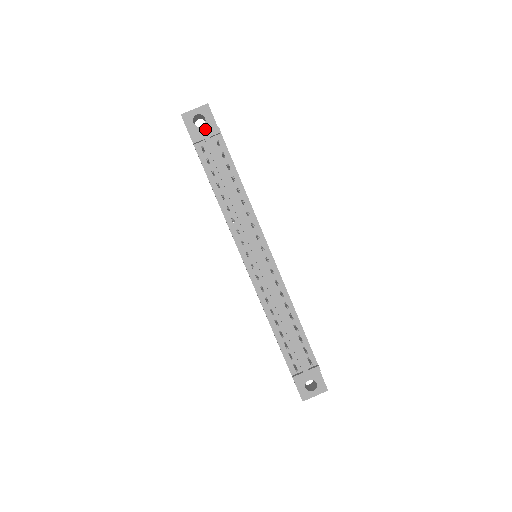
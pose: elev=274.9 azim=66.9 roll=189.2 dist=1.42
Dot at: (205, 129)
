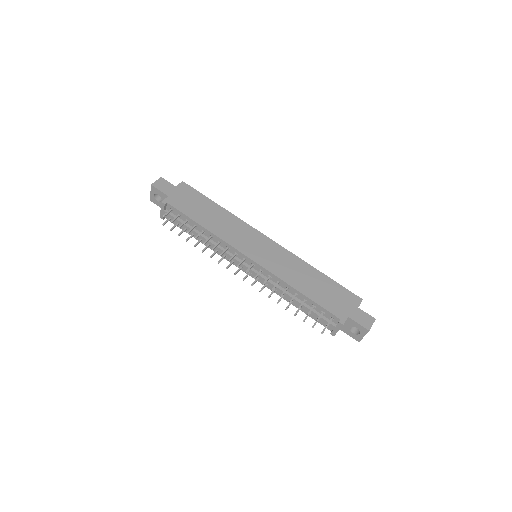
Dot at: occluded
